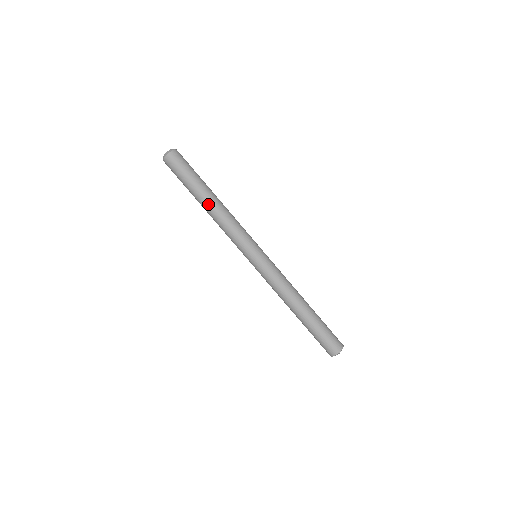
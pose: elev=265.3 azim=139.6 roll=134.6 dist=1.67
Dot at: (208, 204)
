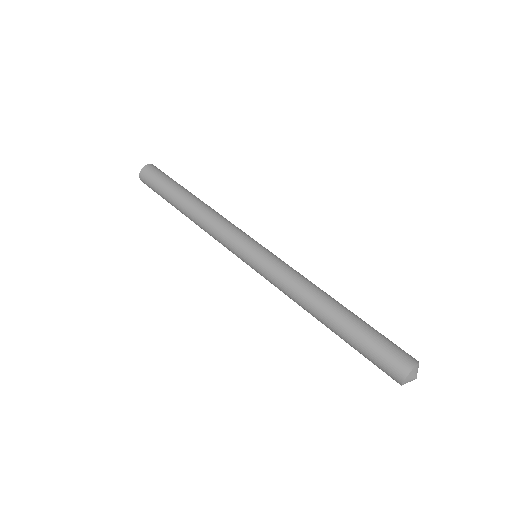
Dot at: (188, 205)
